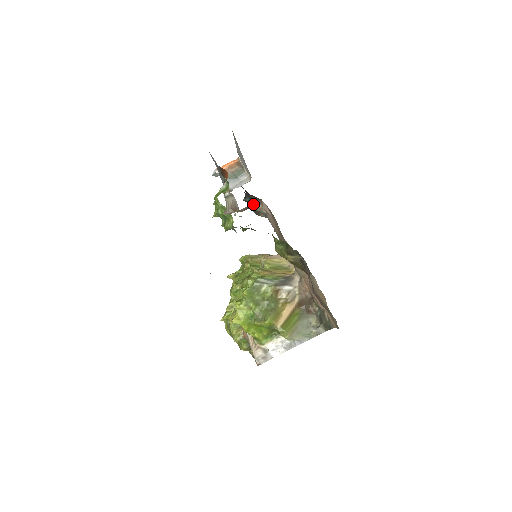
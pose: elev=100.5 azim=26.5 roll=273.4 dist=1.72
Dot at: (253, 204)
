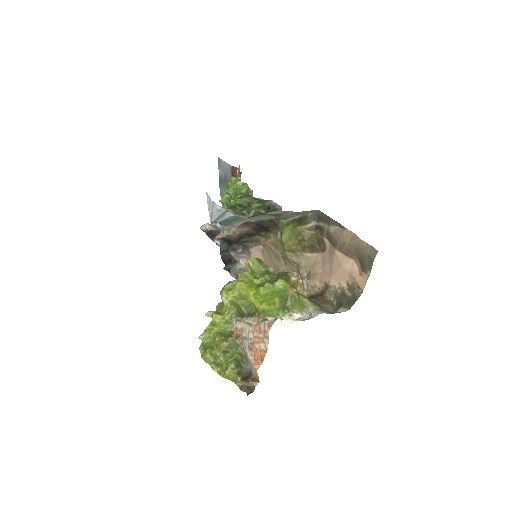
Dot at: (237, 263)
